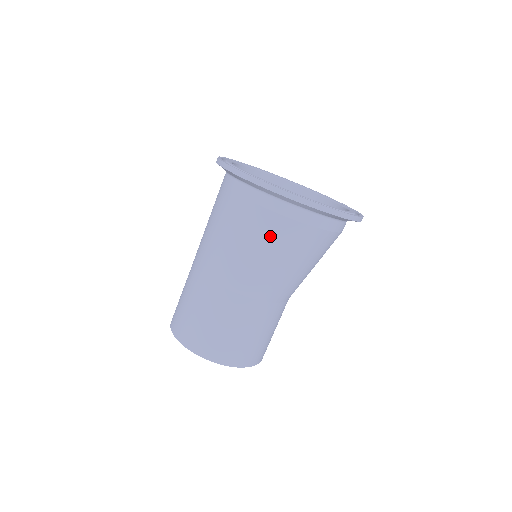
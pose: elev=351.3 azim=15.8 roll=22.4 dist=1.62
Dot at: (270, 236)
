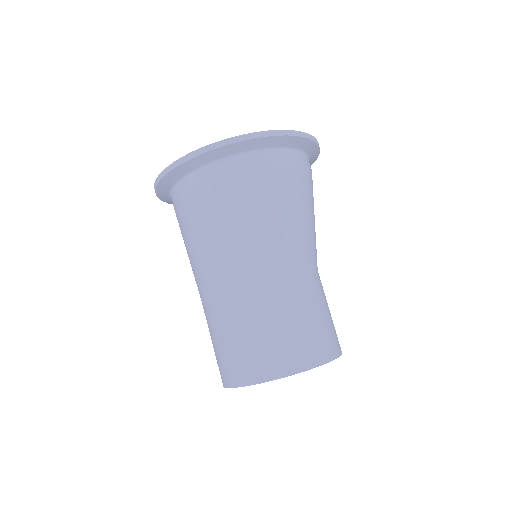
Dot at: (212, 209)
